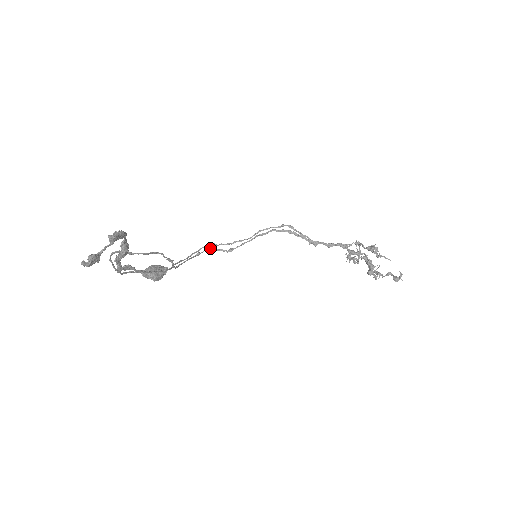
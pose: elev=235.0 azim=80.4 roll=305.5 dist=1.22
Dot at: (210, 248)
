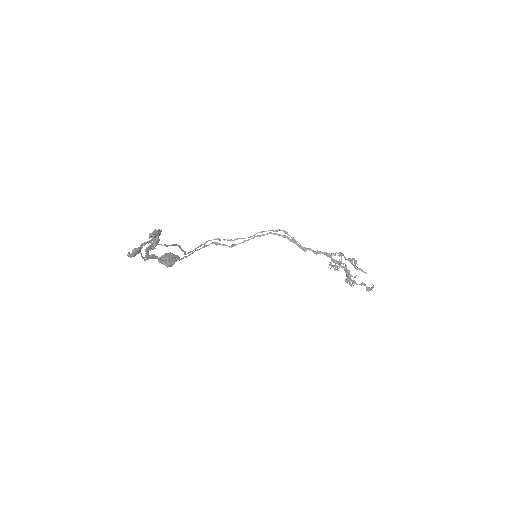
Dot at: (215, 242)
